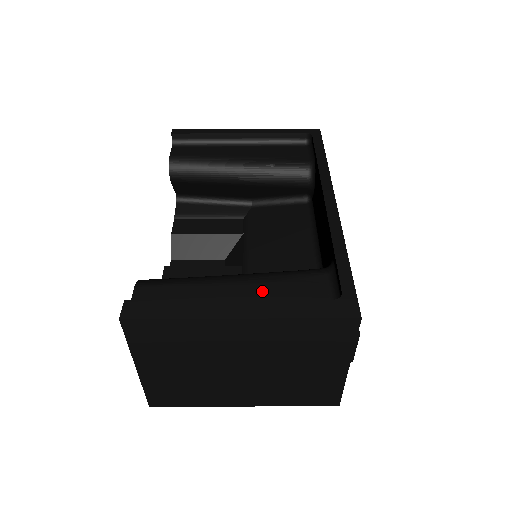
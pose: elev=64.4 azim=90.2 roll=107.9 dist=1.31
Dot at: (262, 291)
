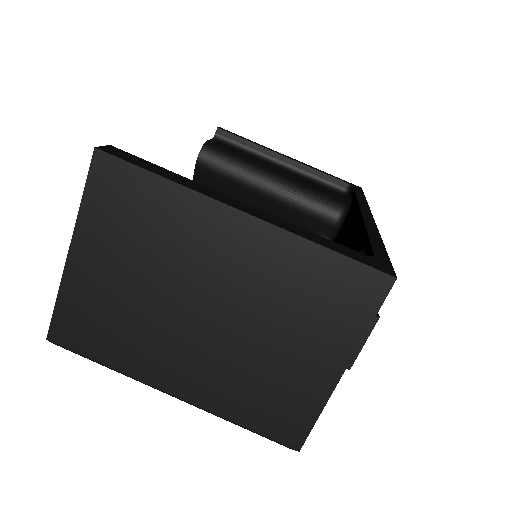
Dot at: occluded
